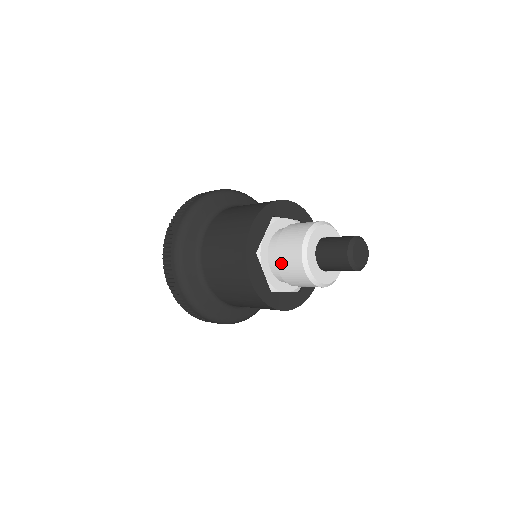
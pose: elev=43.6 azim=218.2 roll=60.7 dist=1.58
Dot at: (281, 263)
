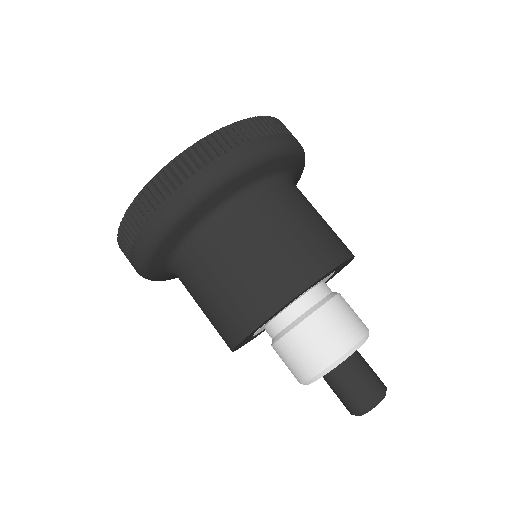
Dot at: (279, 352)
